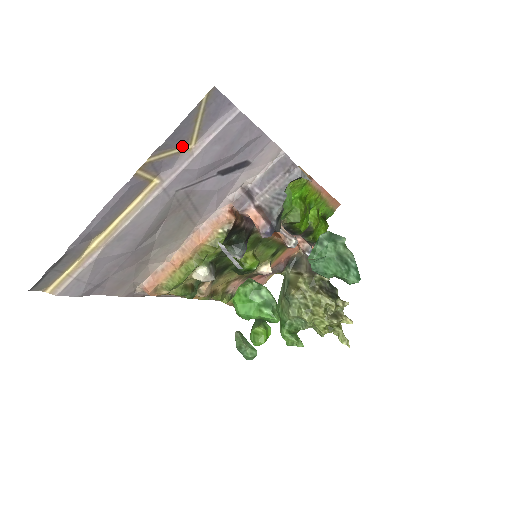
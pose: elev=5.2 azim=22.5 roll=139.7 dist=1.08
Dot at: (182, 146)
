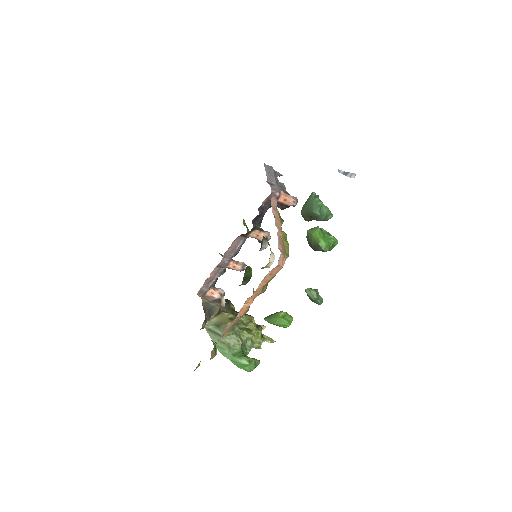
Dot at: occluded
